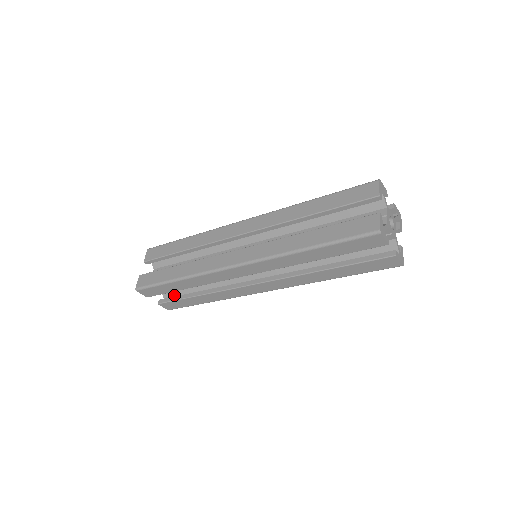
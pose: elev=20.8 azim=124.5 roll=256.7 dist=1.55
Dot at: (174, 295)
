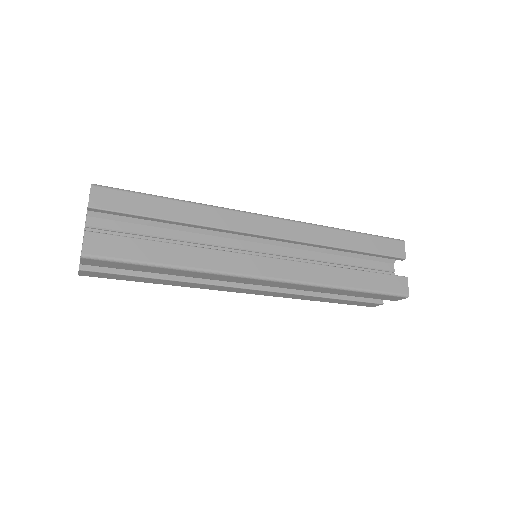
Dot at: occluded
